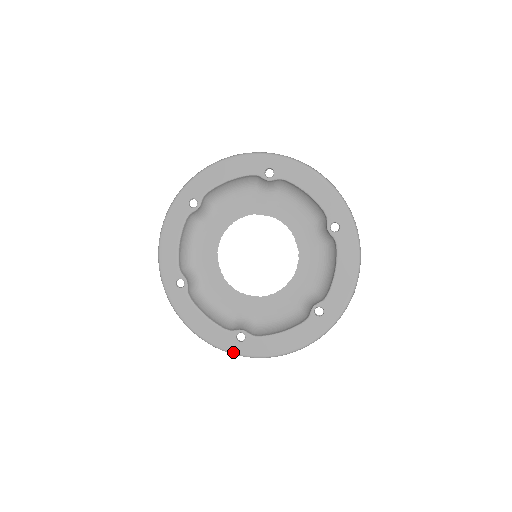
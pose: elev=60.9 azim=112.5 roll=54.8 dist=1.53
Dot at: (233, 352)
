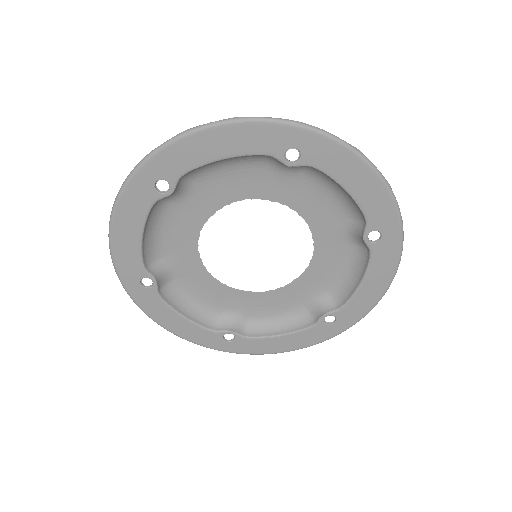
Dot at: (218, 349)
